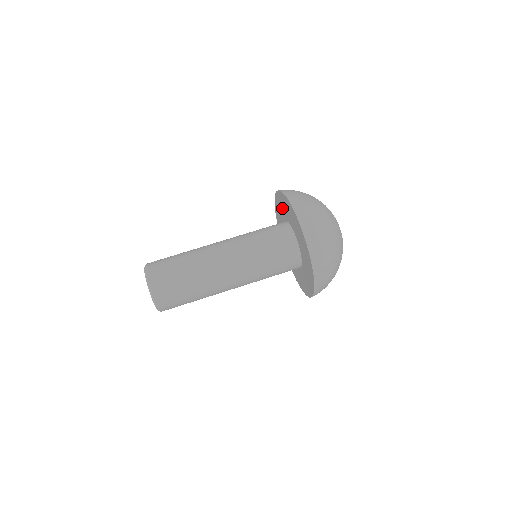
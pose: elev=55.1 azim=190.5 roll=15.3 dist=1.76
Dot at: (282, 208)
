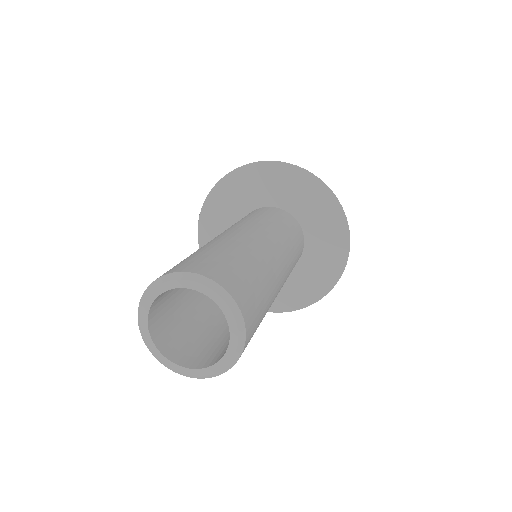
Dot at: occluded
